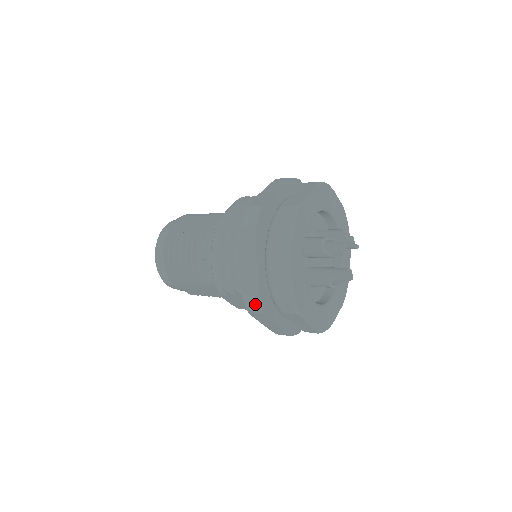
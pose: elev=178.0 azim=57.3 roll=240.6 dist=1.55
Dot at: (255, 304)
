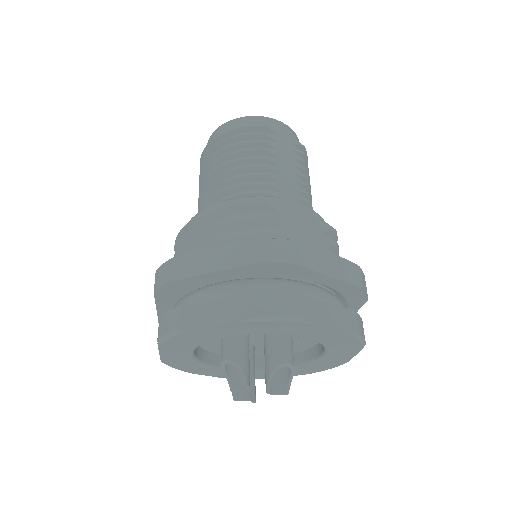
Dot at: occluded
